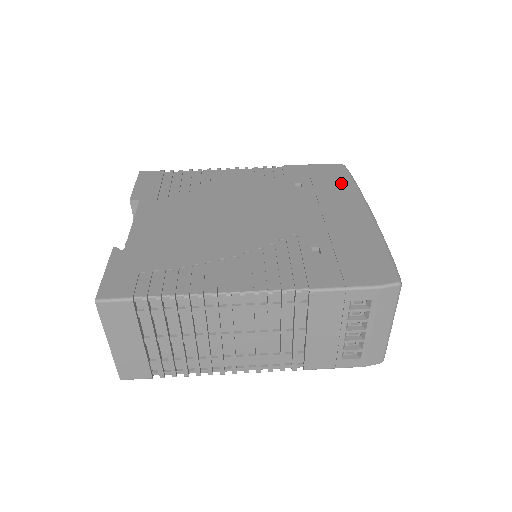
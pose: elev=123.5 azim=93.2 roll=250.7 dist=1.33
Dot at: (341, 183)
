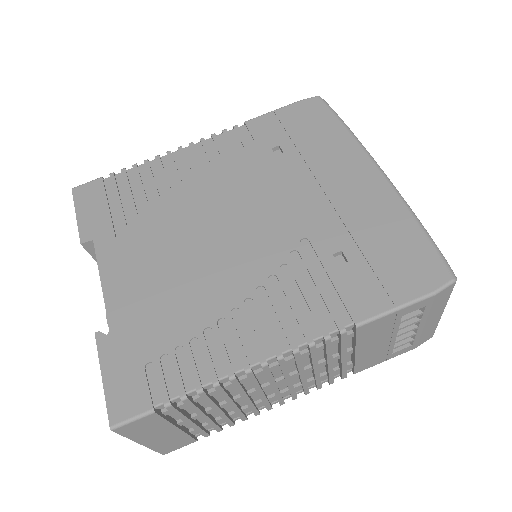
Dot at: (328, 131)
